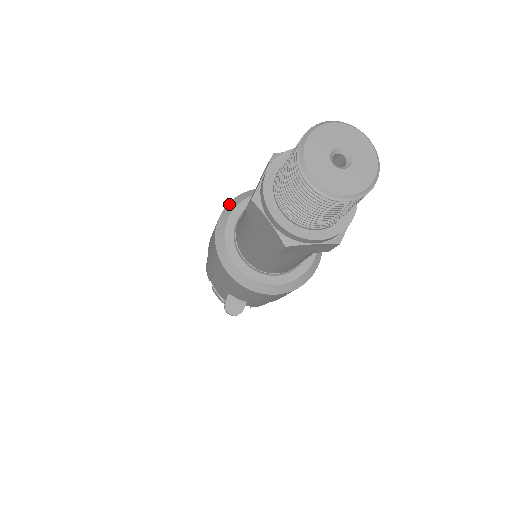
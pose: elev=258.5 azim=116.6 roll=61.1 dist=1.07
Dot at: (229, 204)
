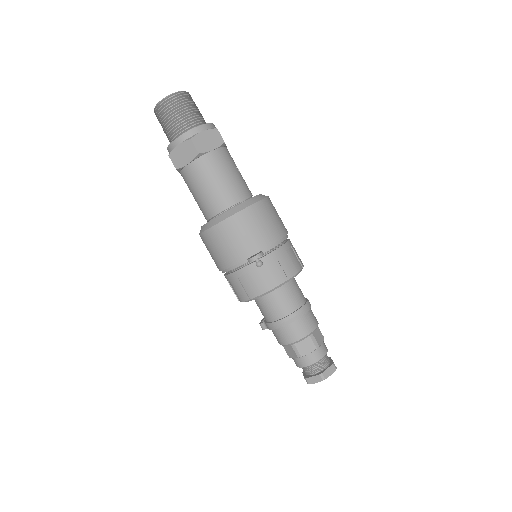
Dot at: occluded
